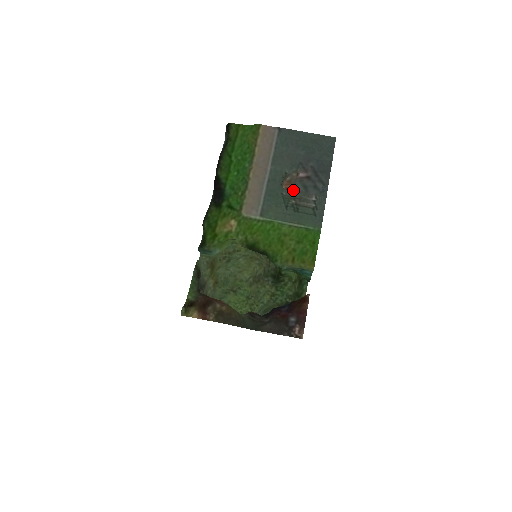
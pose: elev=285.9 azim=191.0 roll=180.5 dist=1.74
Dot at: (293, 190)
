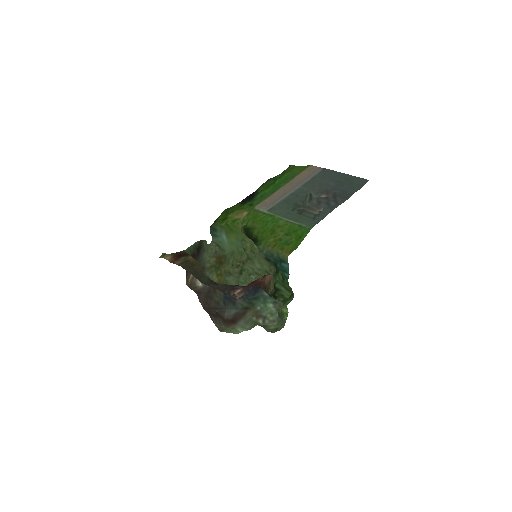
Dot at: (308, 203)
